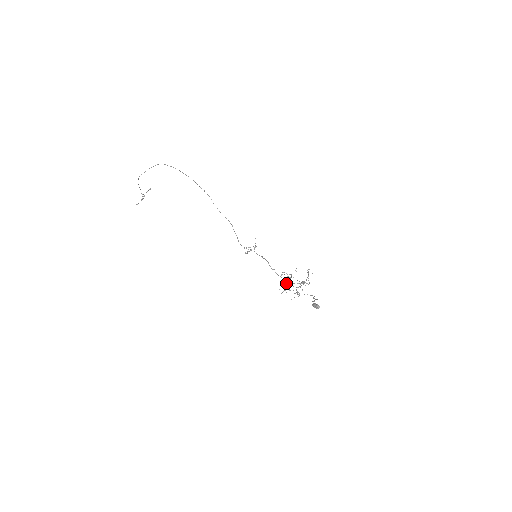
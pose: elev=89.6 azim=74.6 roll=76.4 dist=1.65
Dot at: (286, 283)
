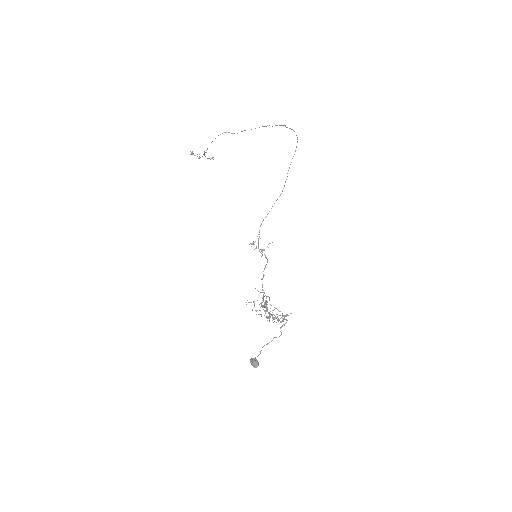
Dot at: (263, 296)
